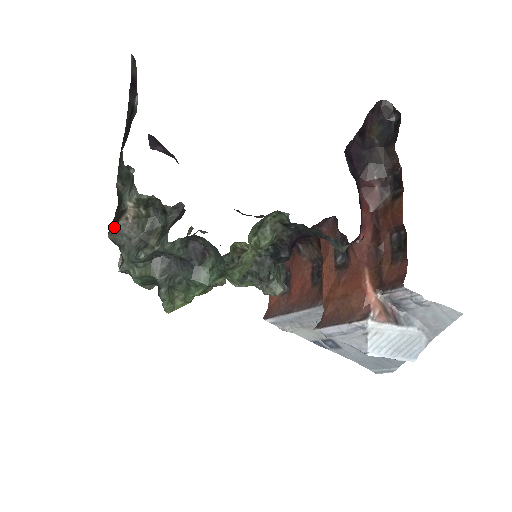
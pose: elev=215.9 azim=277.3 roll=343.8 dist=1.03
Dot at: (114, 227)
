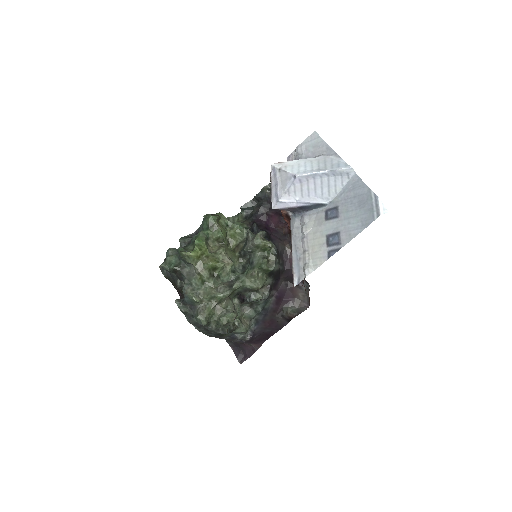
Dot at: occluded
